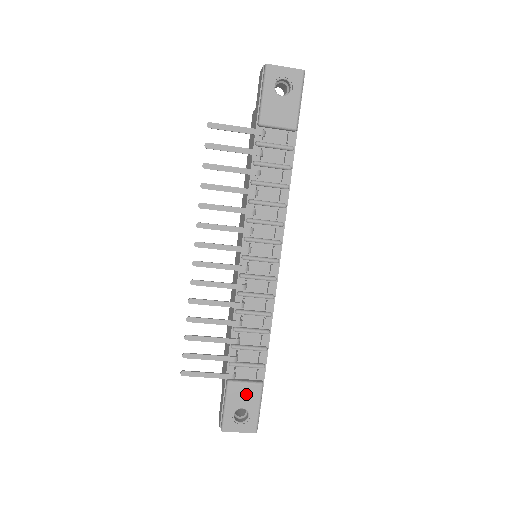
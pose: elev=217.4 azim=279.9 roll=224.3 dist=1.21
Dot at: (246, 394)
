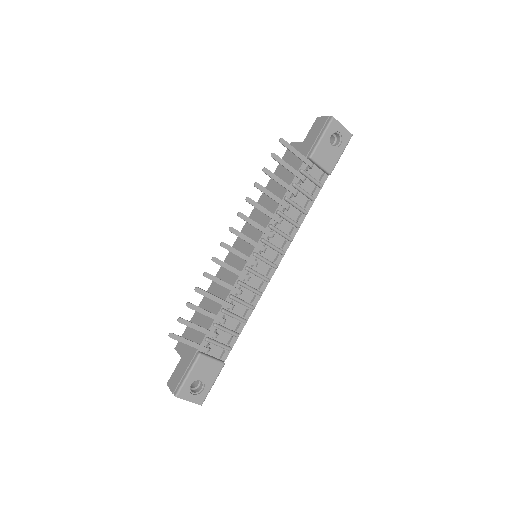
Dot at: (209, 369)
